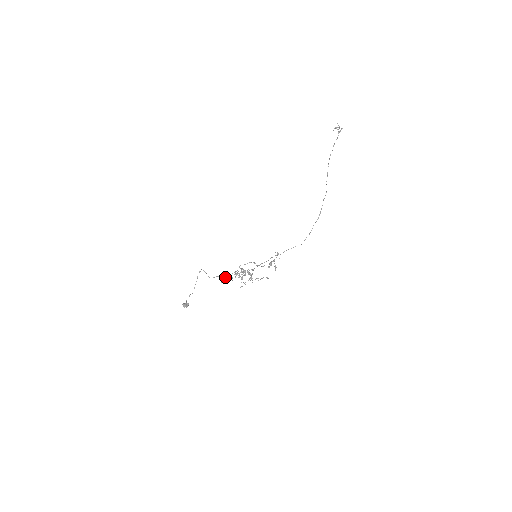
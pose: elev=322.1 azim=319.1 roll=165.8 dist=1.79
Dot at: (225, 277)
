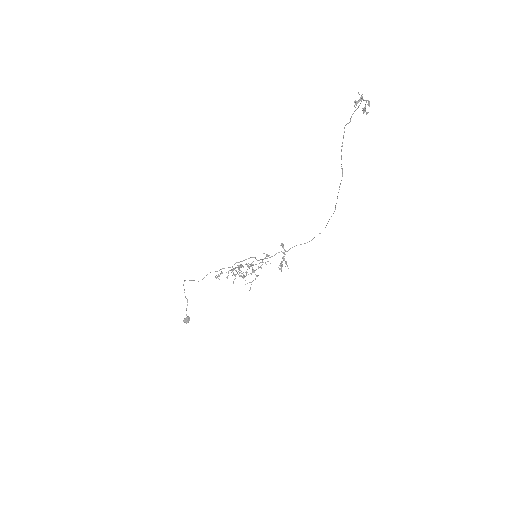
Dot at: (218, 276)
